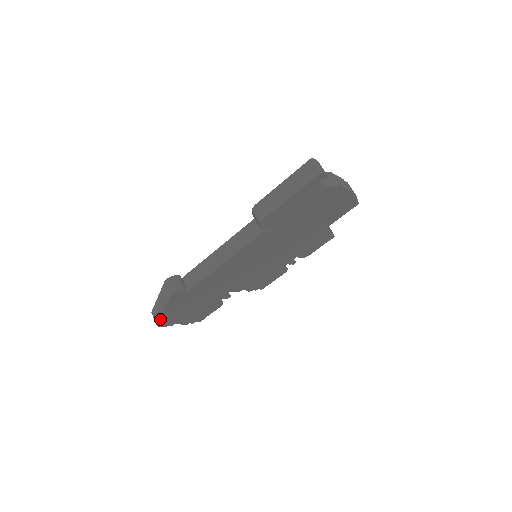
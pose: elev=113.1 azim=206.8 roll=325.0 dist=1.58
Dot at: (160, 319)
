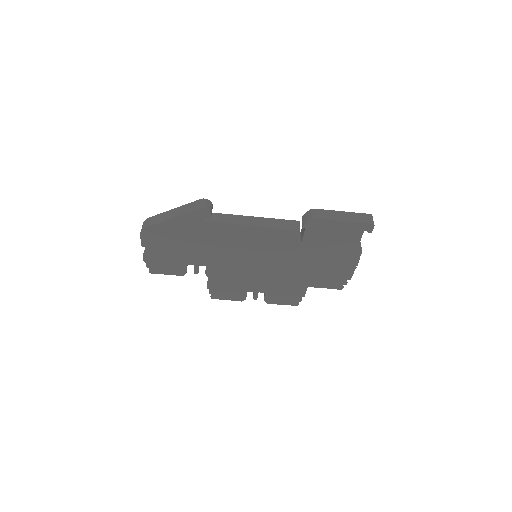
Dot at: (155, 225)
